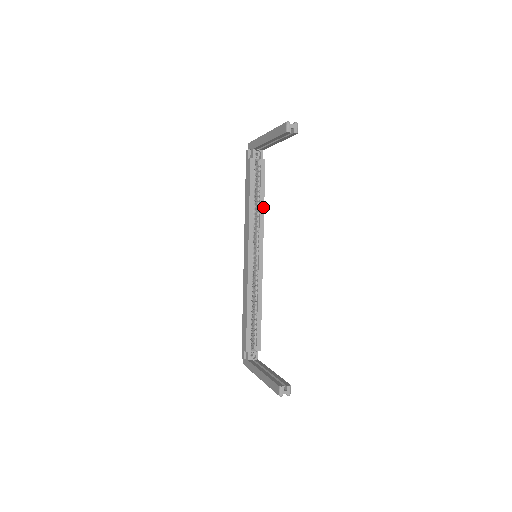
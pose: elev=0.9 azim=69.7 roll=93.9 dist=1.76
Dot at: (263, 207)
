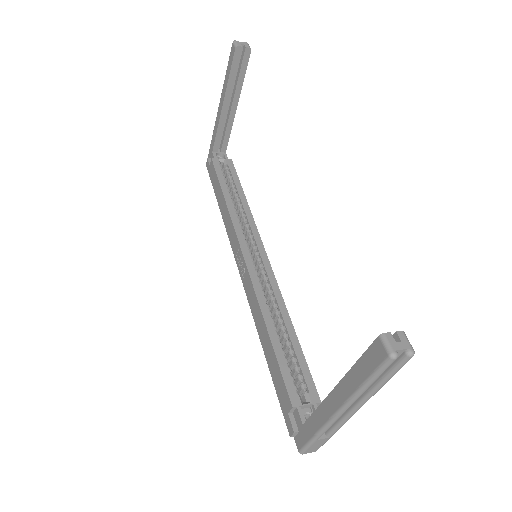
Dot at: (246, 202)
